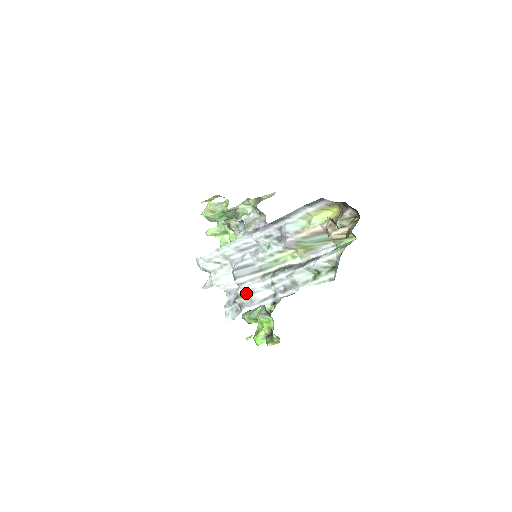
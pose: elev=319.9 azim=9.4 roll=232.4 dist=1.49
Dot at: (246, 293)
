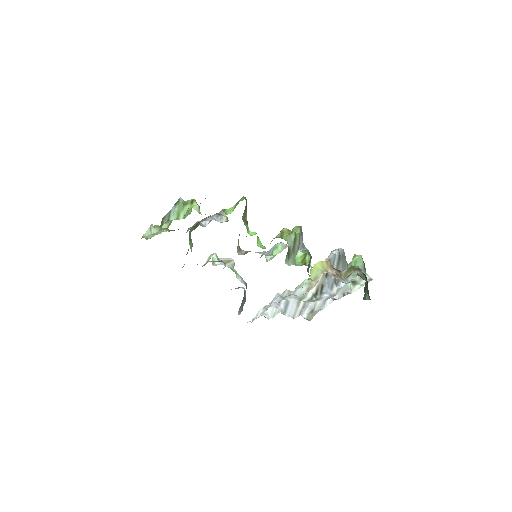
Dot at: (310, 313)
